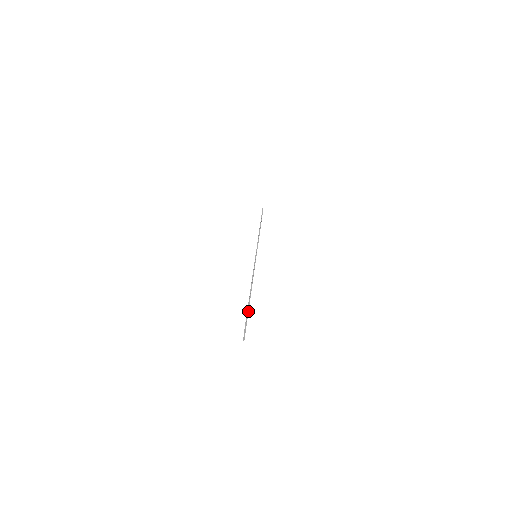
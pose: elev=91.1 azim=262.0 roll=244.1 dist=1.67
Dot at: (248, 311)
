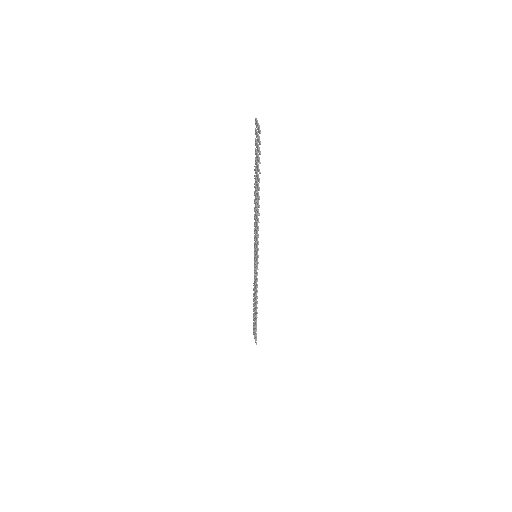
Dot at: (256, 139)
